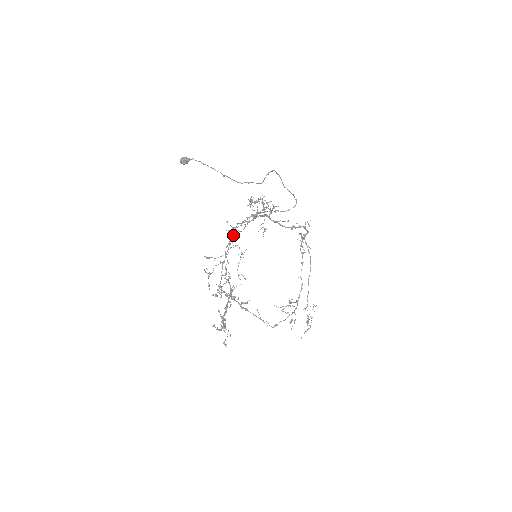
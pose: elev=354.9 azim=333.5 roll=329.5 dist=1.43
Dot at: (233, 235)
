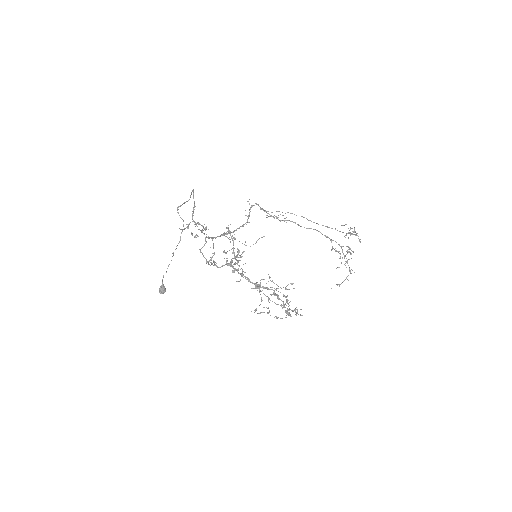
Dot at: occluded
